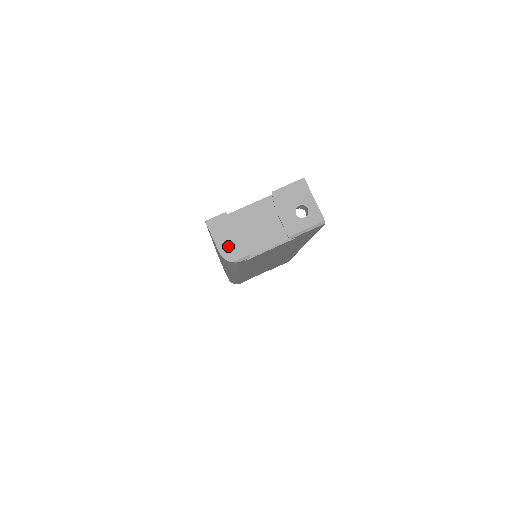
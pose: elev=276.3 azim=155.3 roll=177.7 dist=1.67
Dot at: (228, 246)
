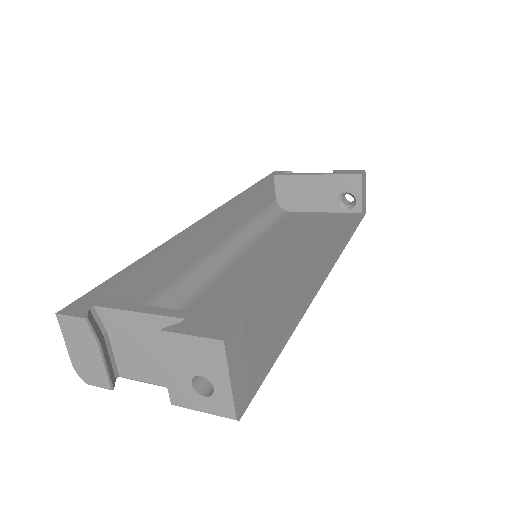
Dot at: (84, 363)
